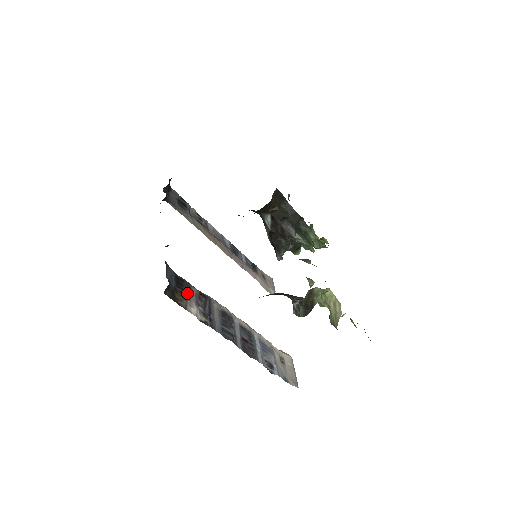
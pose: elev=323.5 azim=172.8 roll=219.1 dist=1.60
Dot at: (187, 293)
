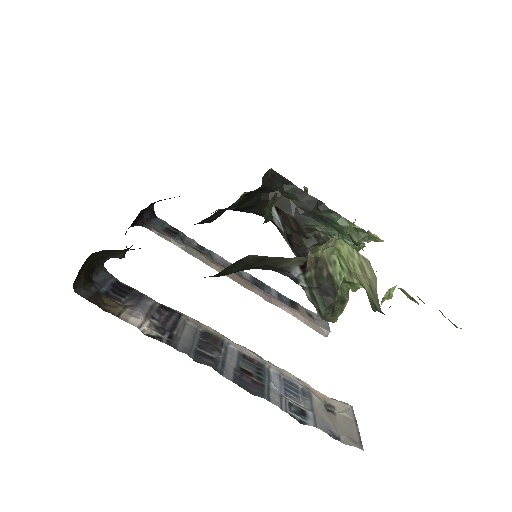
Dot at: (132, 302)
